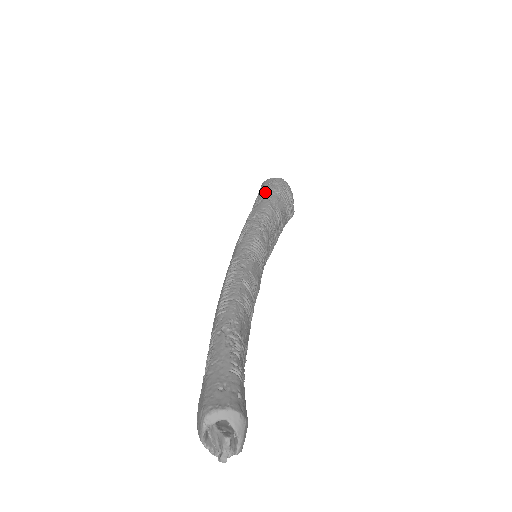
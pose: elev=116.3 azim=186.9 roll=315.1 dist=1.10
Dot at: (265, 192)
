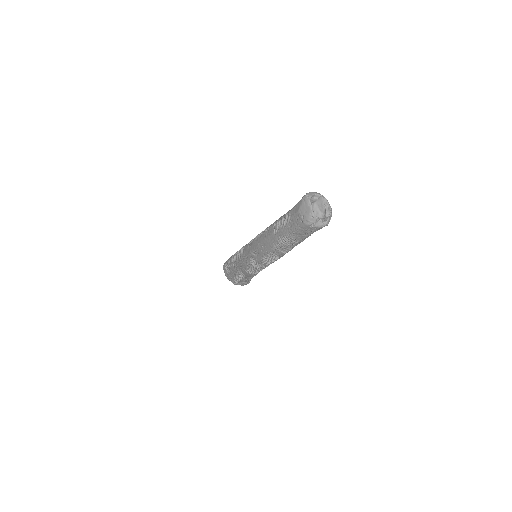
Dot at: occluded
